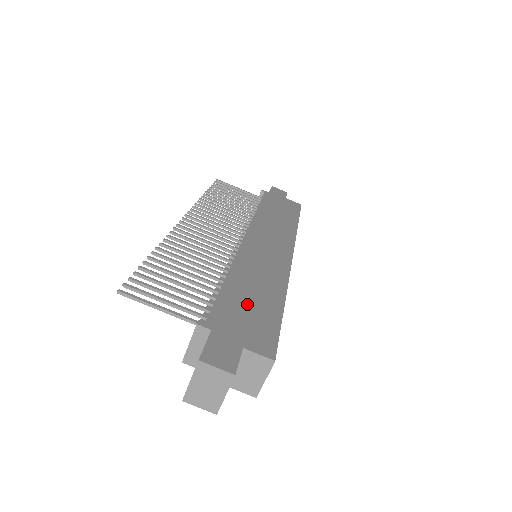
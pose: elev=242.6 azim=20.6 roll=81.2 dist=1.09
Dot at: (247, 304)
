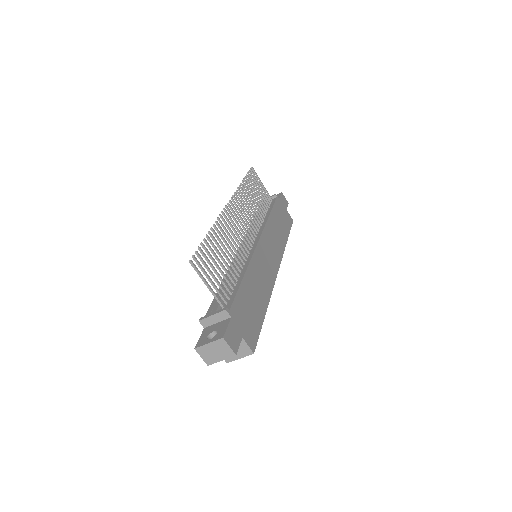
Dot at: (250, 304)
